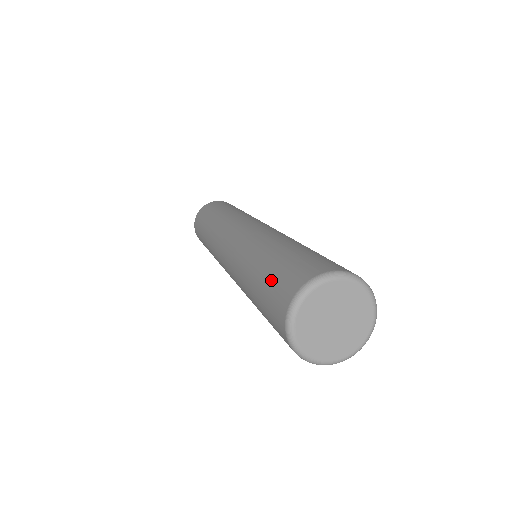
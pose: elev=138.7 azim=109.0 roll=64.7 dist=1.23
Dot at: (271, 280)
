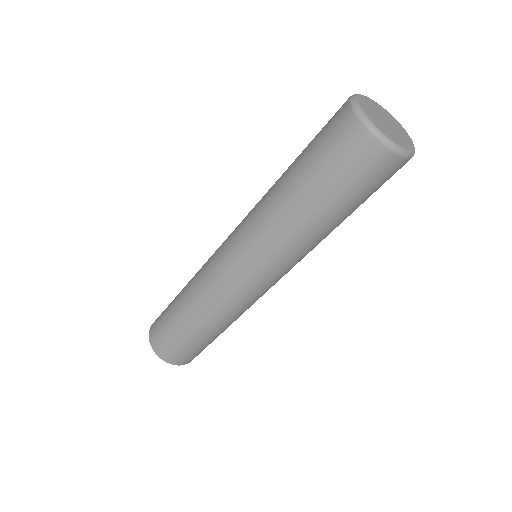
Dot at: (318, 153)
